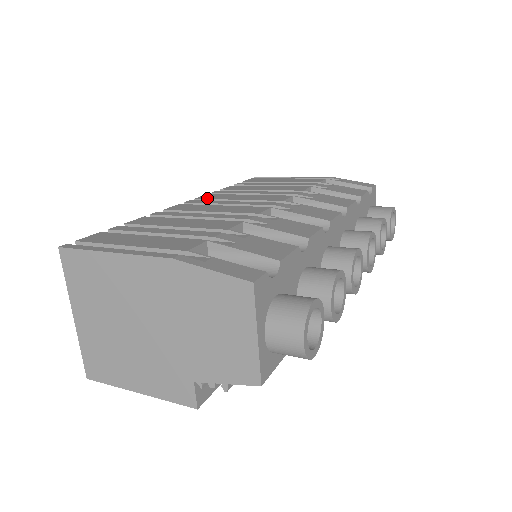
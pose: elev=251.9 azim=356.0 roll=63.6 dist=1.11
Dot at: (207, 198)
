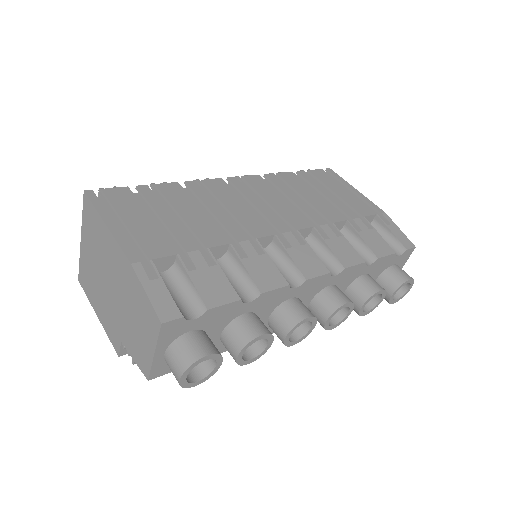
Dot at: (250, 183)
